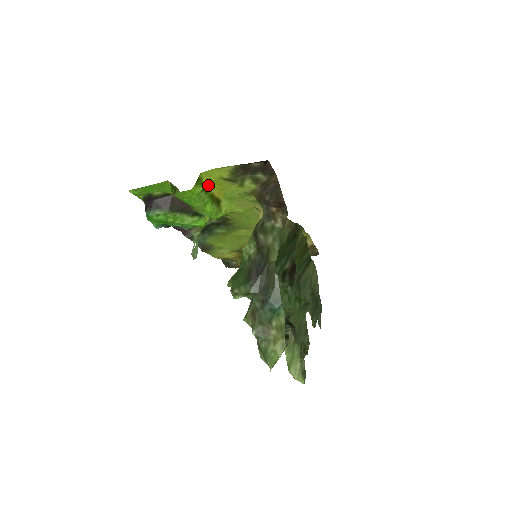
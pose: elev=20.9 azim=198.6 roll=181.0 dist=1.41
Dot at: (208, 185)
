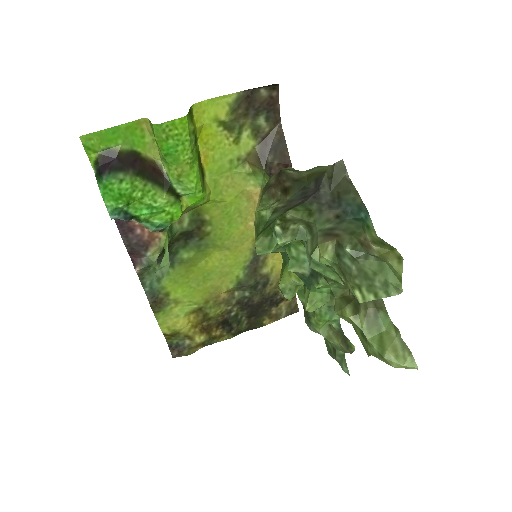
Dot at: (198, 131)
